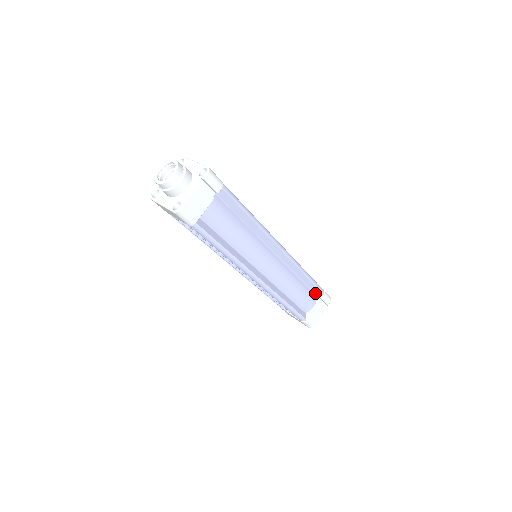
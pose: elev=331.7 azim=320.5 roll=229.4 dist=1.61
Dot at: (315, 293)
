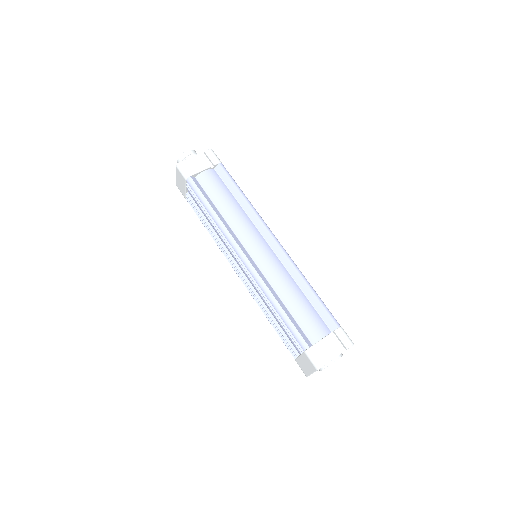
Dot at: (327, 324)
